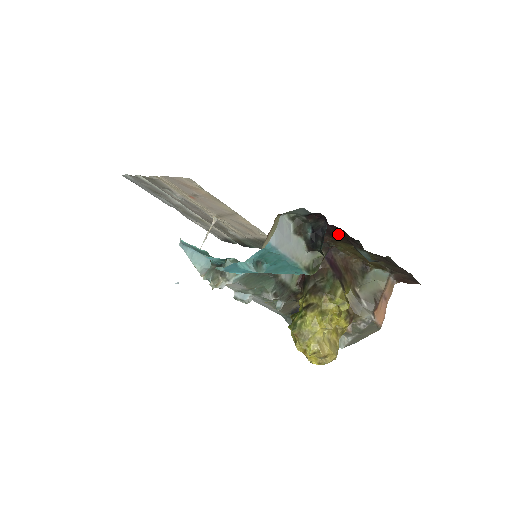
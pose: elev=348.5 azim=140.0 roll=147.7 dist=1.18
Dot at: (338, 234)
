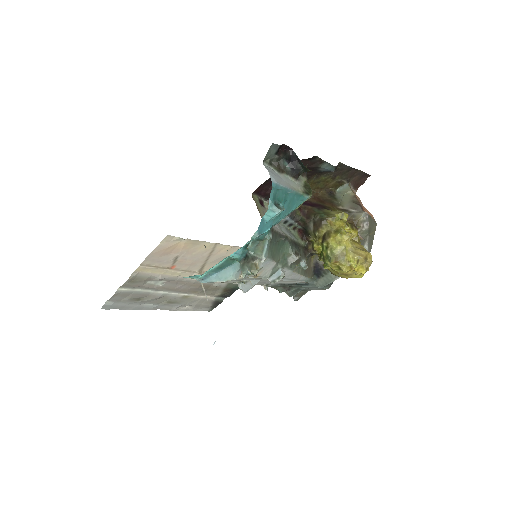
Dot at: occluded
